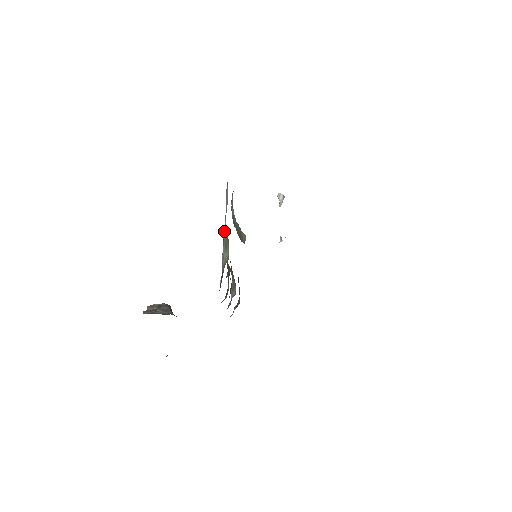
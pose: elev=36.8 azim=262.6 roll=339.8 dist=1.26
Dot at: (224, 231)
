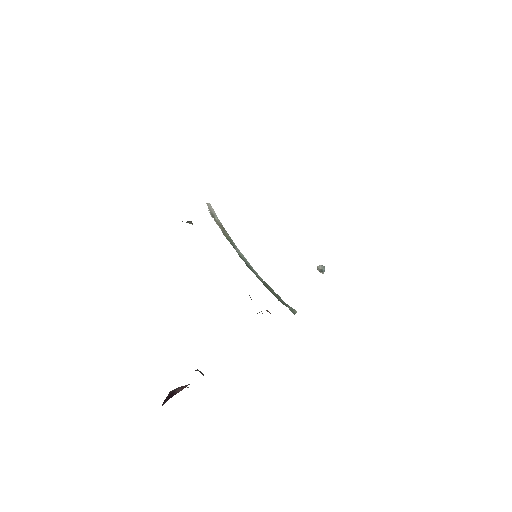
Dot at: occluded
